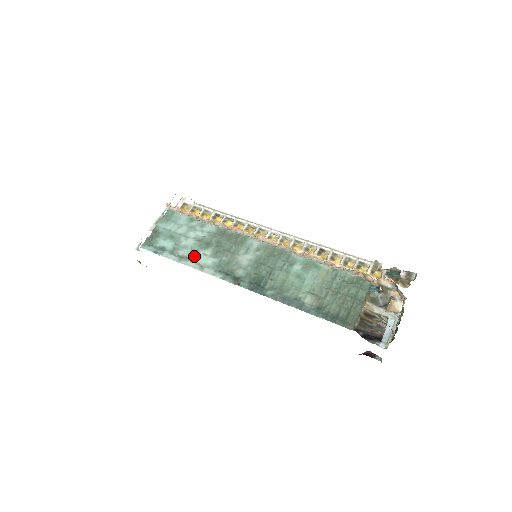
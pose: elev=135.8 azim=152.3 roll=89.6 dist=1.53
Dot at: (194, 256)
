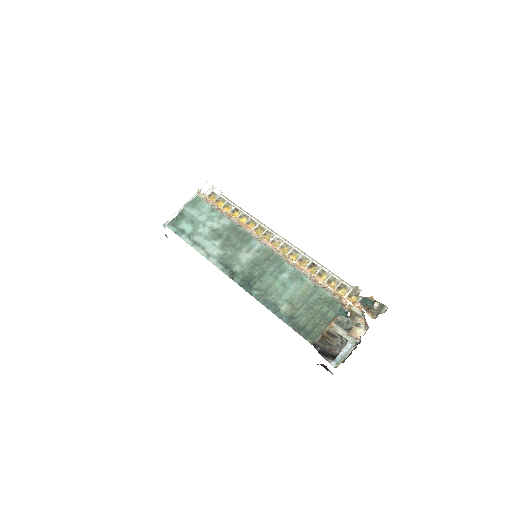
Dot at: (205, 244)
